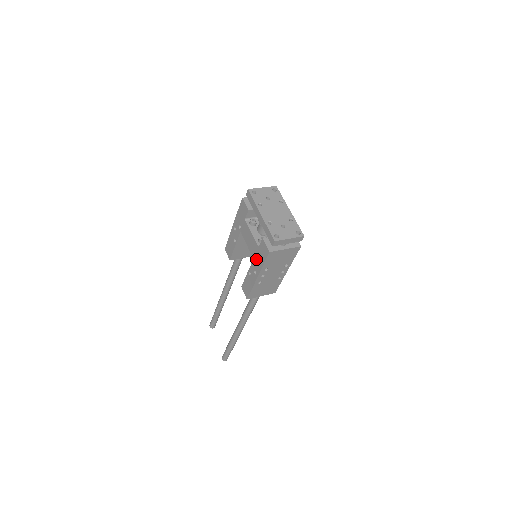
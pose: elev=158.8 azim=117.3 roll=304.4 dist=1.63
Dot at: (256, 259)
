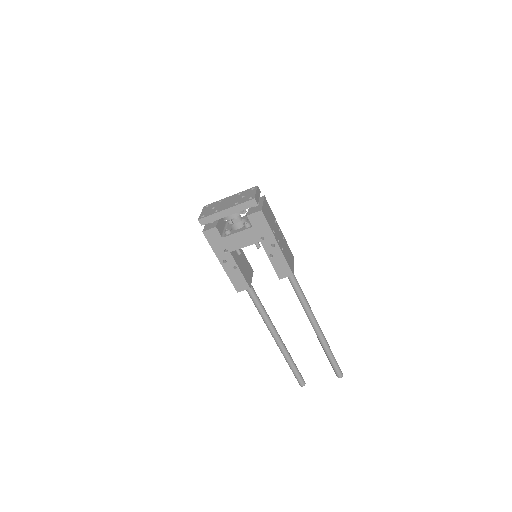
Dot at: occluded
